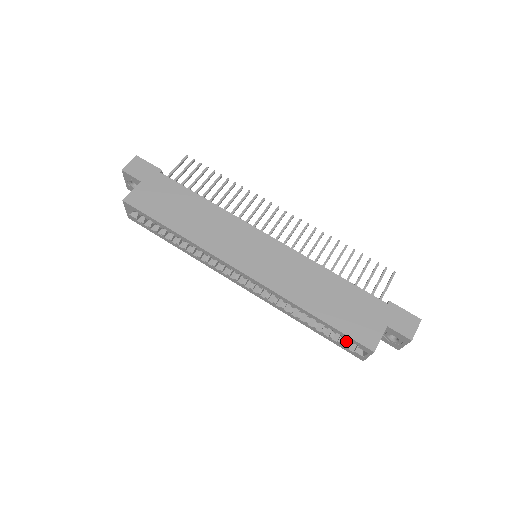
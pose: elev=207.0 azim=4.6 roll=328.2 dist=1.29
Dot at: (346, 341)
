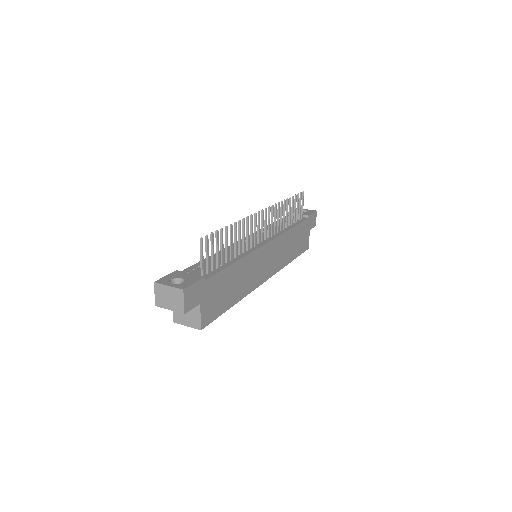
Dot at: occluded
